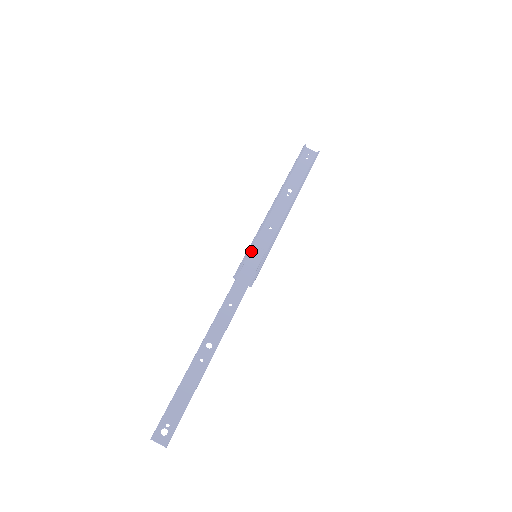
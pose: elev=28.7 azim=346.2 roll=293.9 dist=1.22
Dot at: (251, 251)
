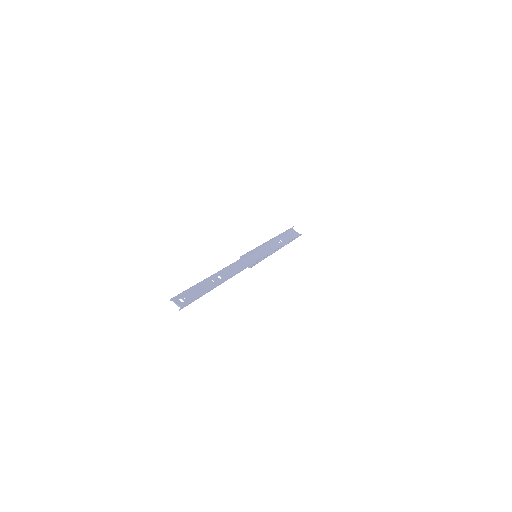
Dot at: (254, 251)
